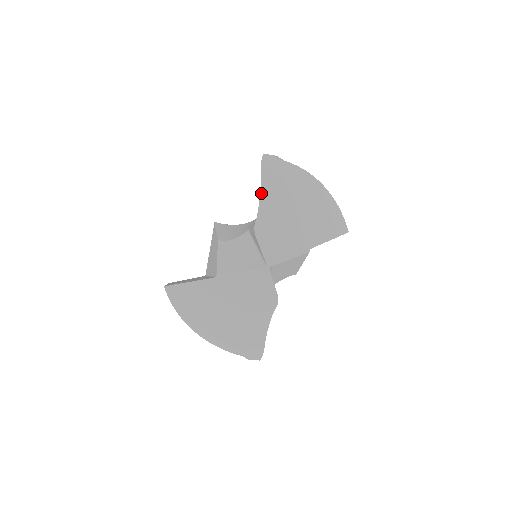
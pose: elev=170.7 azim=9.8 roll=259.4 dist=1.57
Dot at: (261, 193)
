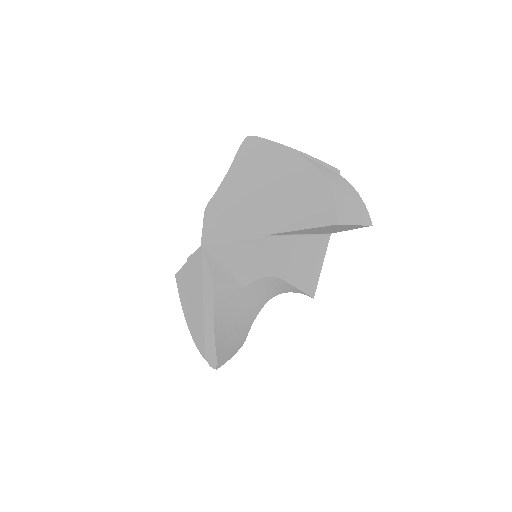
Dot at: (228, 173)
